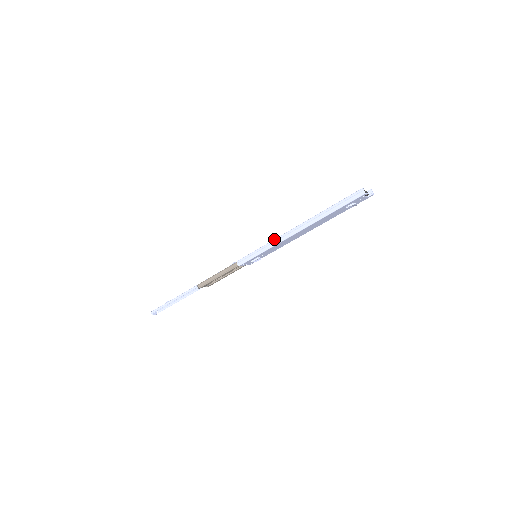
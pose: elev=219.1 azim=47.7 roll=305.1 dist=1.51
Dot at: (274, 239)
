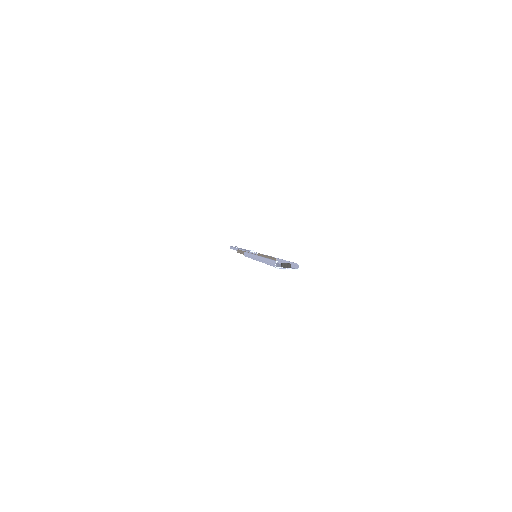
Dot at: (253, 254)
